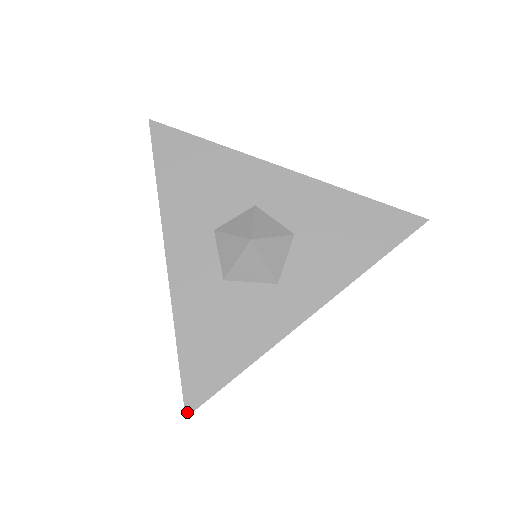
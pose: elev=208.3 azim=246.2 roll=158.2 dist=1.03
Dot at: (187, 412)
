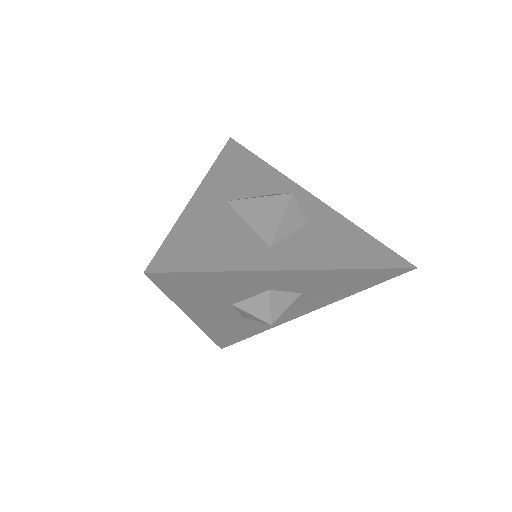
Dot at: (222, 348)
